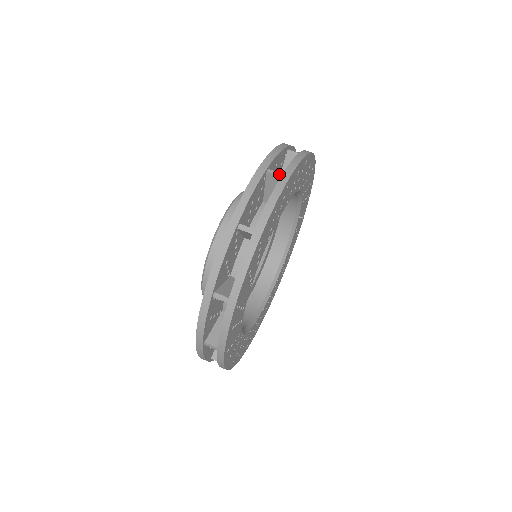
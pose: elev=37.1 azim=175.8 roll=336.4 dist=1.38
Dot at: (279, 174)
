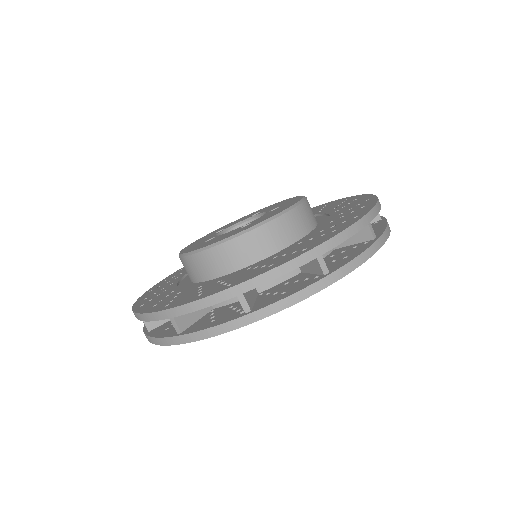
Dot at: (246, 308)
